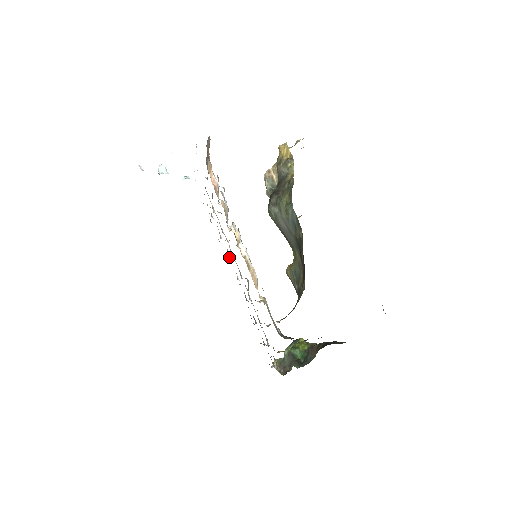
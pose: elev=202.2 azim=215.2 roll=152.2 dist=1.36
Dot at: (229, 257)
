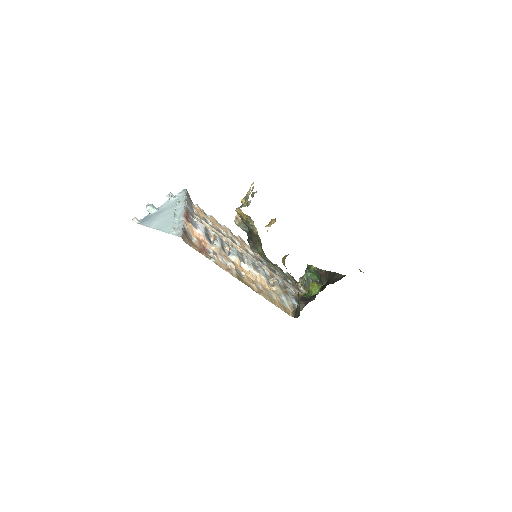
Dot at: (235, 241)
